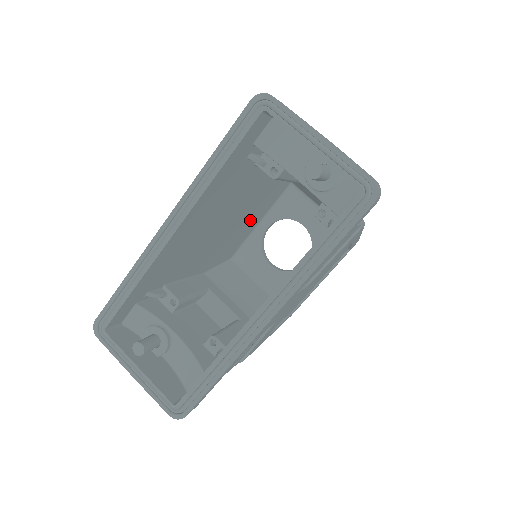
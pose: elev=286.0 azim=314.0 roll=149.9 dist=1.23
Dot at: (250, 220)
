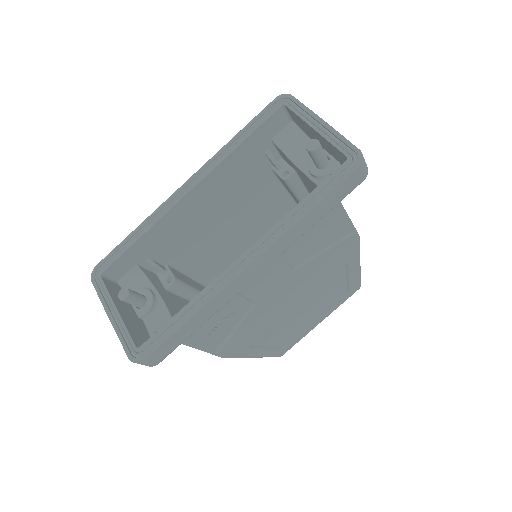
Dot at: occluded
